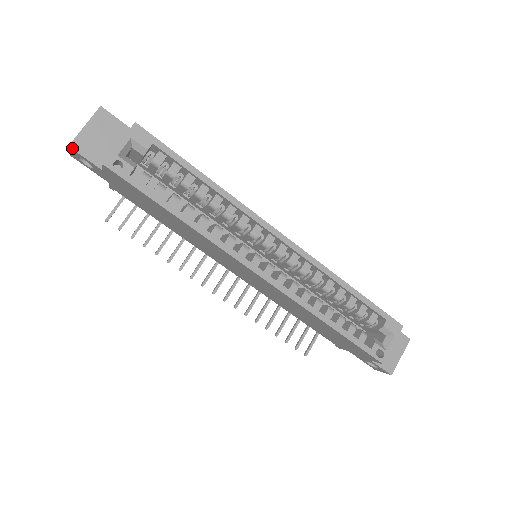
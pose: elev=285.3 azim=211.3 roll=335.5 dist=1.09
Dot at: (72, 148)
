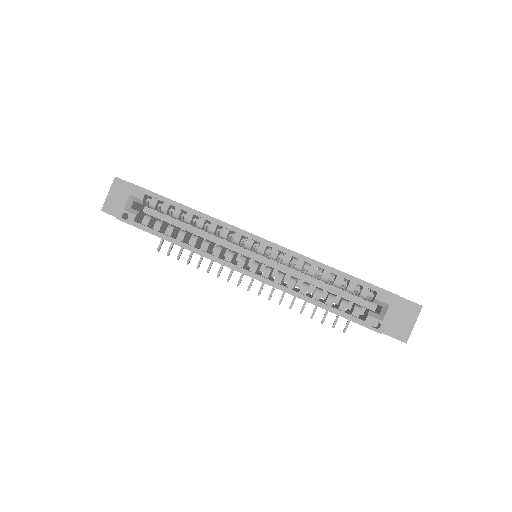
Dot at: (103, 211)
